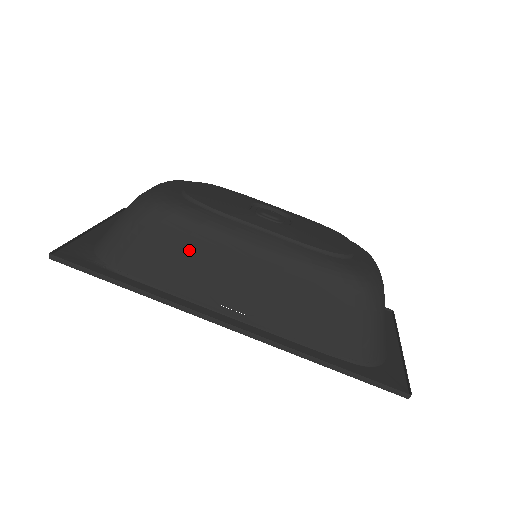
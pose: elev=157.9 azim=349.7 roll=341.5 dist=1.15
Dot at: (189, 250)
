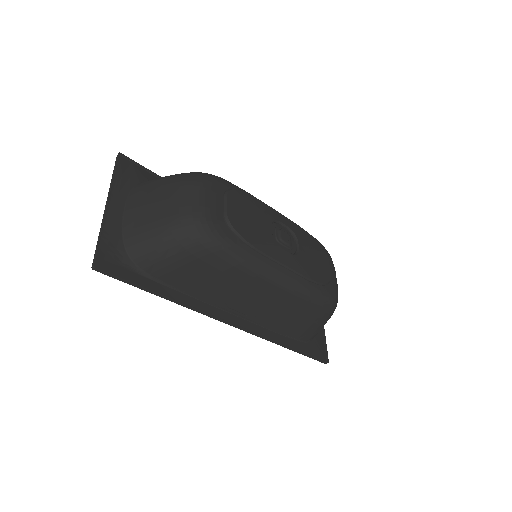
Dot at: (224, 276)
